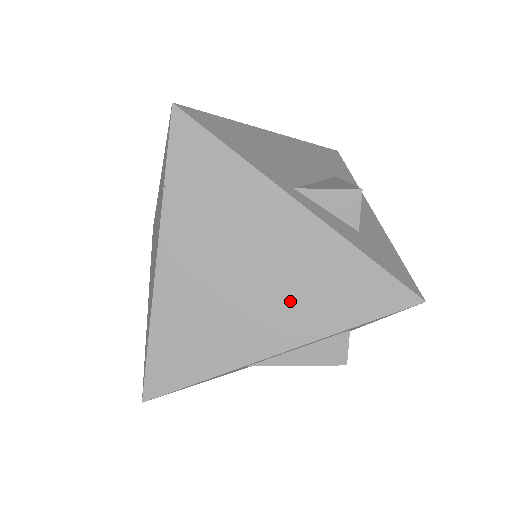
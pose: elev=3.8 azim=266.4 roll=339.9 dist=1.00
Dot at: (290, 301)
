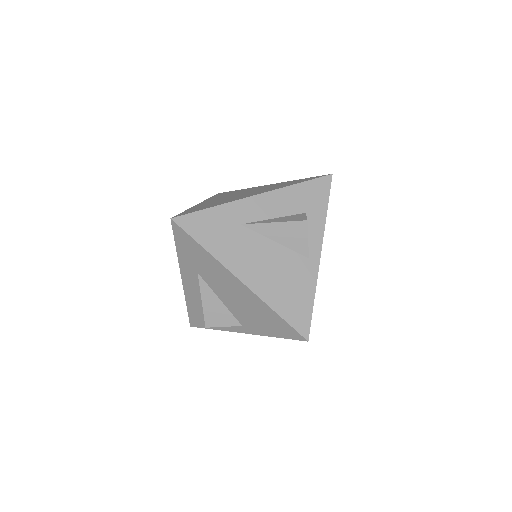
Dot at: occluded
